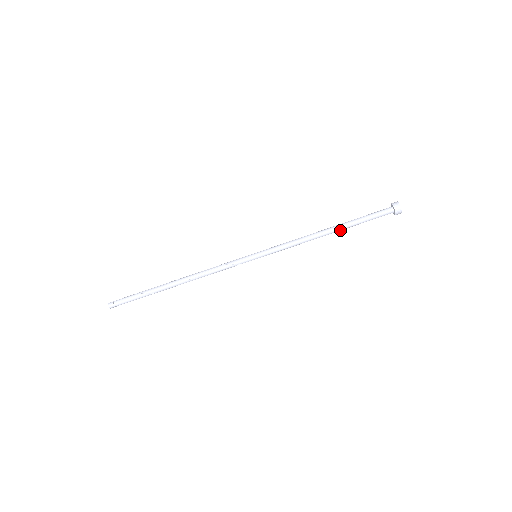
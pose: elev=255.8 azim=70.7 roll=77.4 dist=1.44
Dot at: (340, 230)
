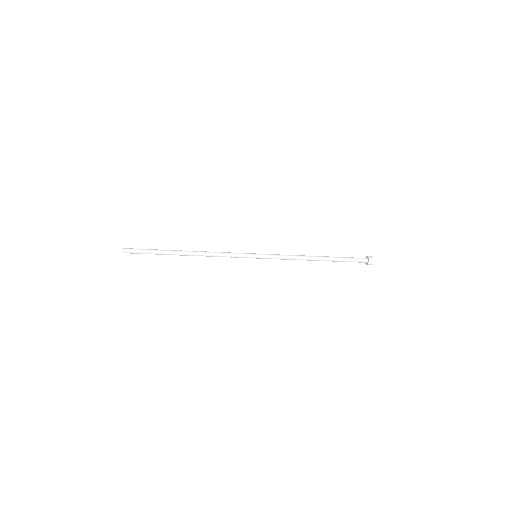
Dot at: (324, 259)
